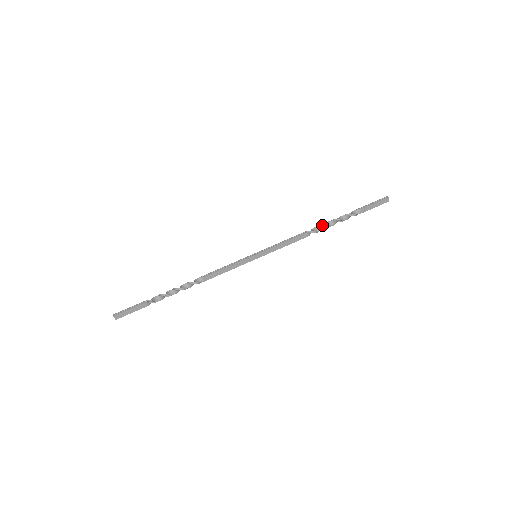
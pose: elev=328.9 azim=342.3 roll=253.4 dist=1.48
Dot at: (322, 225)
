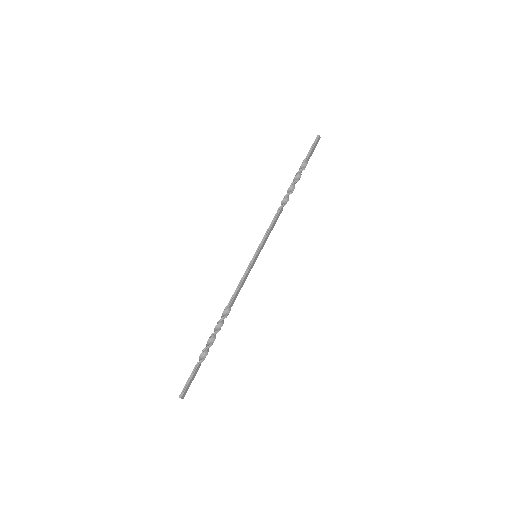
Dot at: (288, 193)
